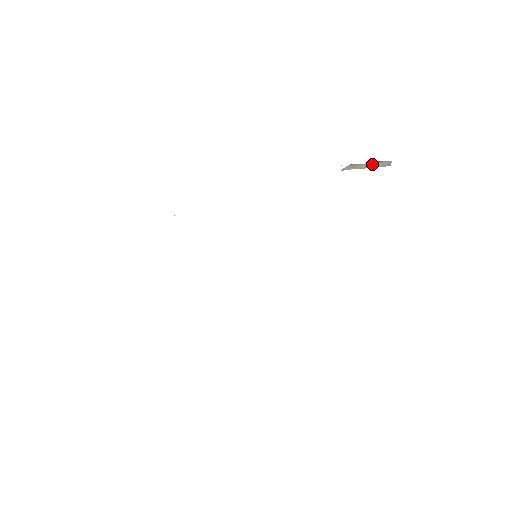
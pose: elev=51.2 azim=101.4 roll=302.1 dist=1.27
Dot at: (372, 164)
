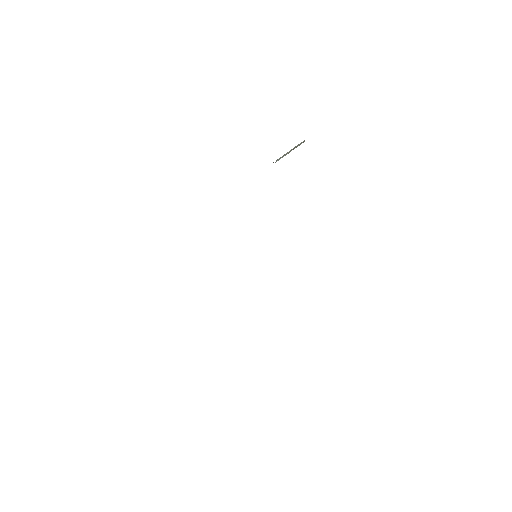
Dot at: (292, 149)
